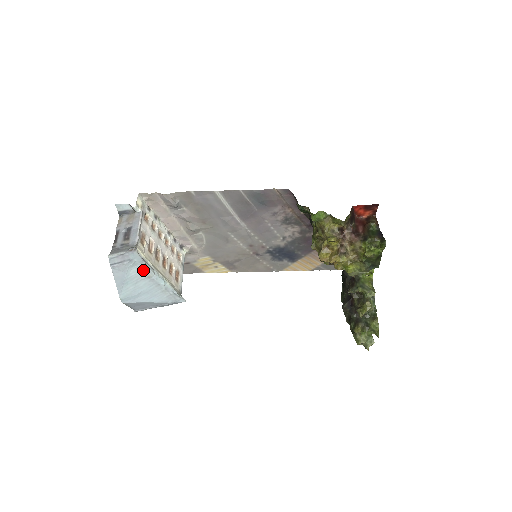
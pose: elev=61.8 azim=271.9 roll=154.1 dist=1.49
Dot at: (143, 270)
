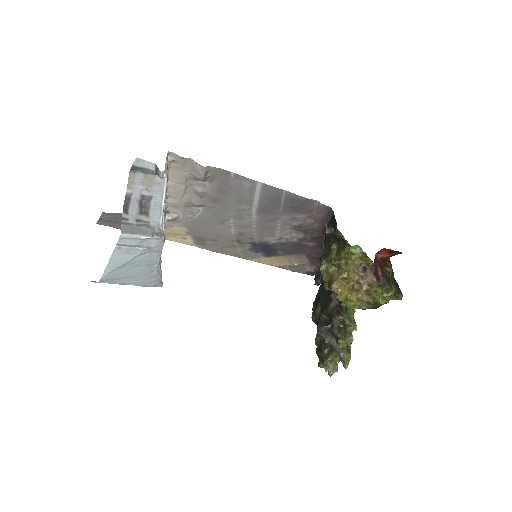
Dot at: (152, 257)
